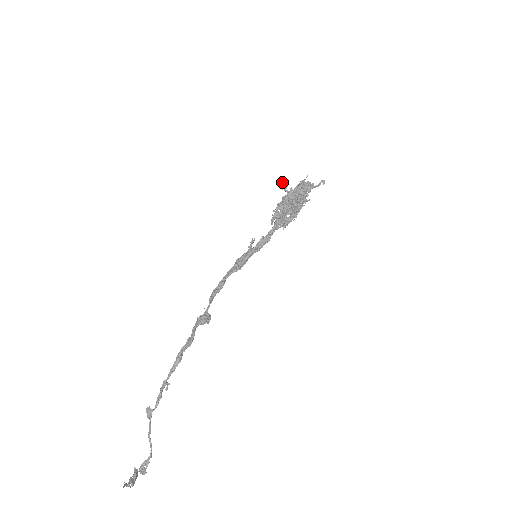
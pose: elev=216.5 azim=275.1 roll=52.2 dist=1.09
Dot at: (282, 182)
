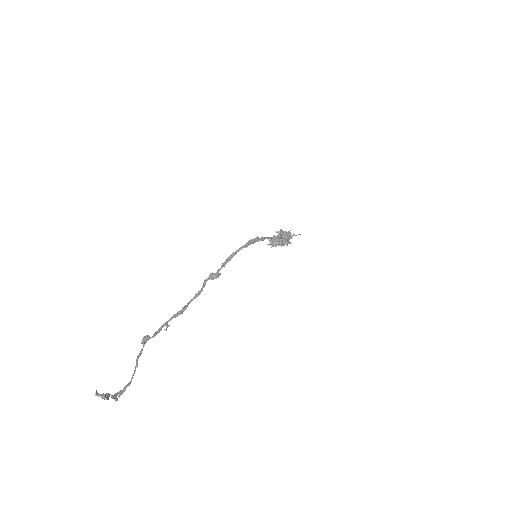
Dot at: occluded
